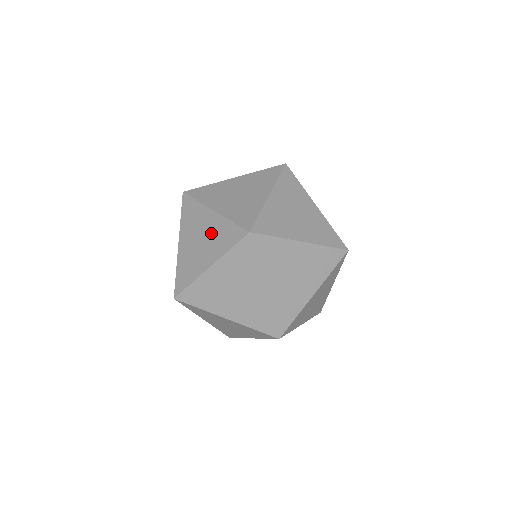
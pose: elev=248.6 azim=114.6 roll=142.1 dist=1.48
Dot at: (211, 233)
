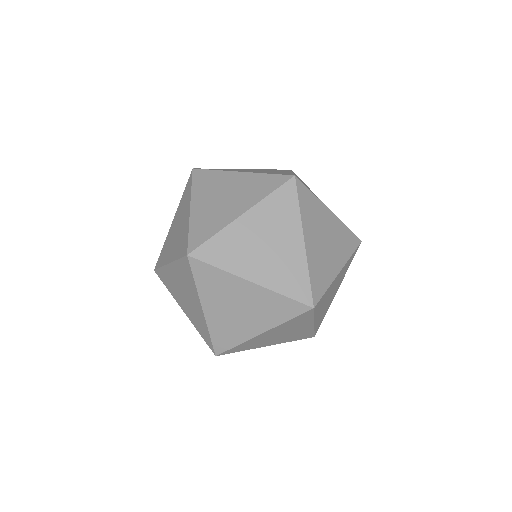
Dot at: occluded
